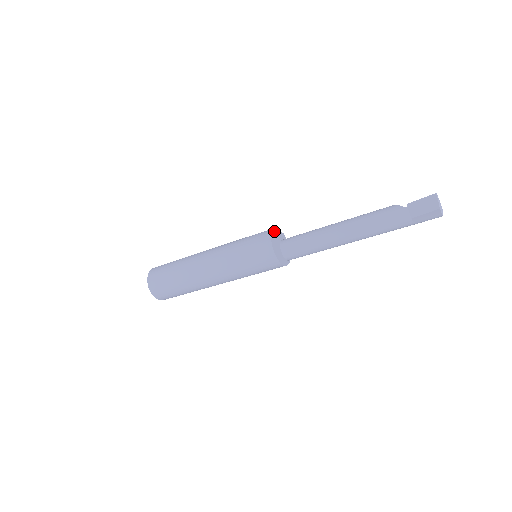
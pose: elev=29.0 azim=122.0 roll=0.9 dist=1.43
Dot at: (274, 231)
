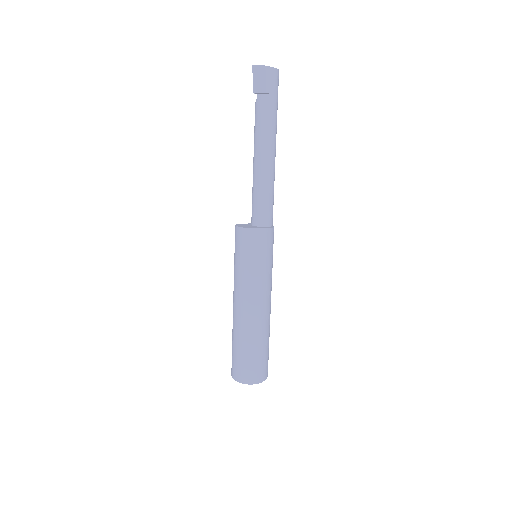
Dot at: (238, 225)
